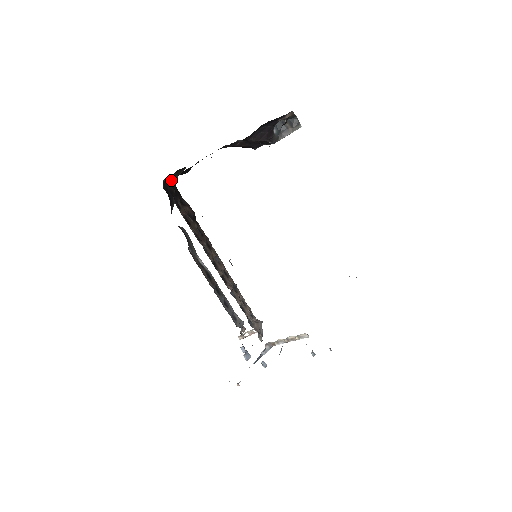
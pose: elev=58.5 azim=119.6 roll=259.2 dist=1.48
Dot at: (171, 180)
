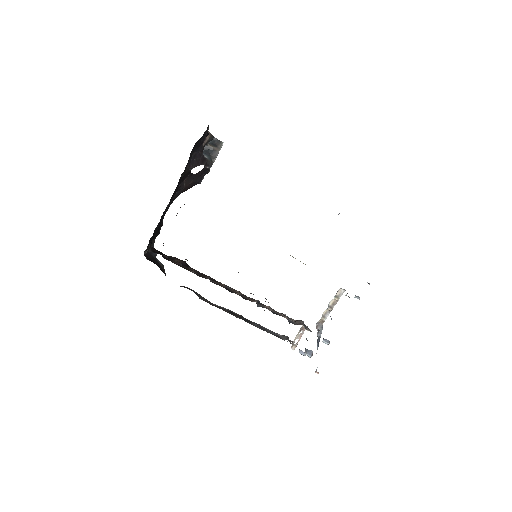
Dot at: (149, 244)
